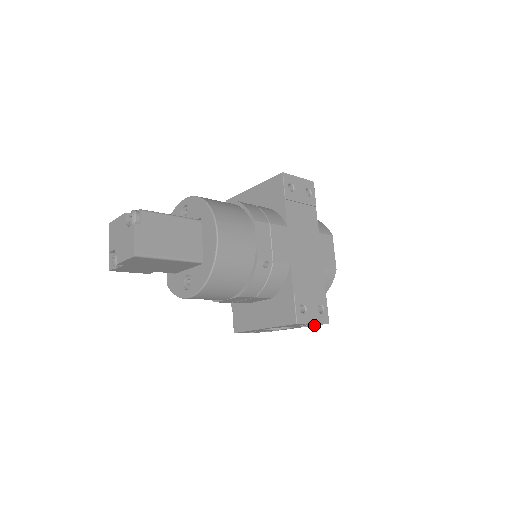
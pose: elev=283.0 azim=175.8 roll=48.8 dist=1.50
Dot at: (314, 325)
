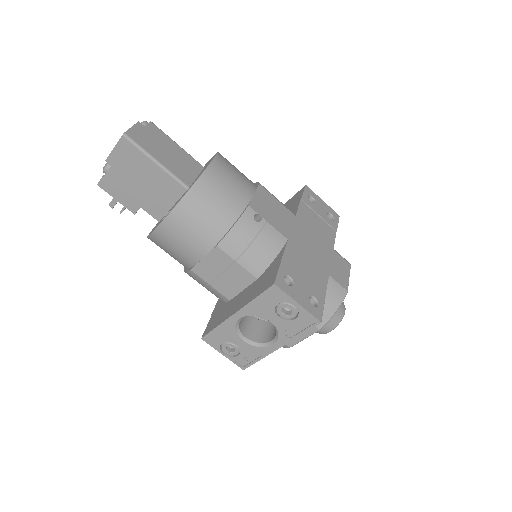
Dot at: (302, 330)
